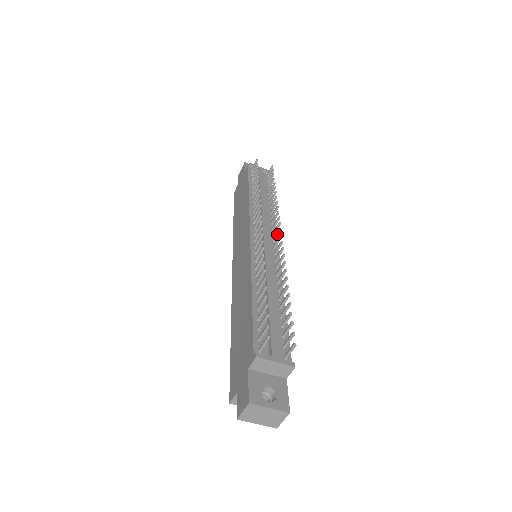
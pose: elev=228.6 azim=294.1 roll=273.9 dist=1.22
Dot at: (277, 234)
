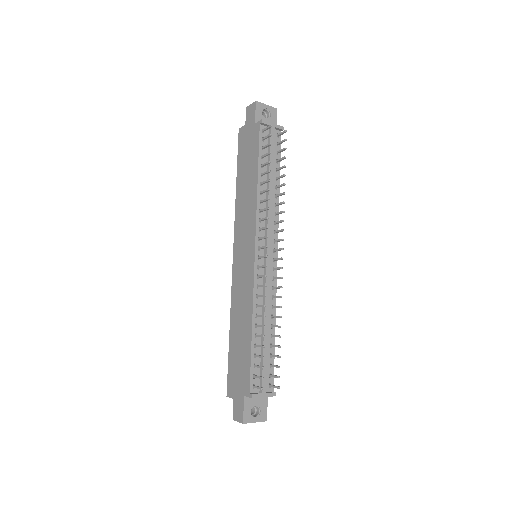
Dot at: (279, 250)
